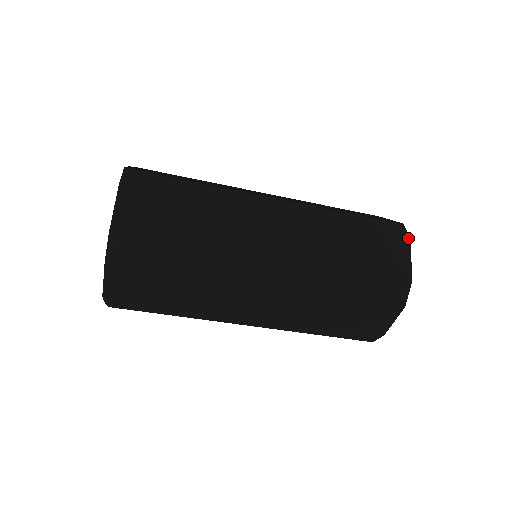
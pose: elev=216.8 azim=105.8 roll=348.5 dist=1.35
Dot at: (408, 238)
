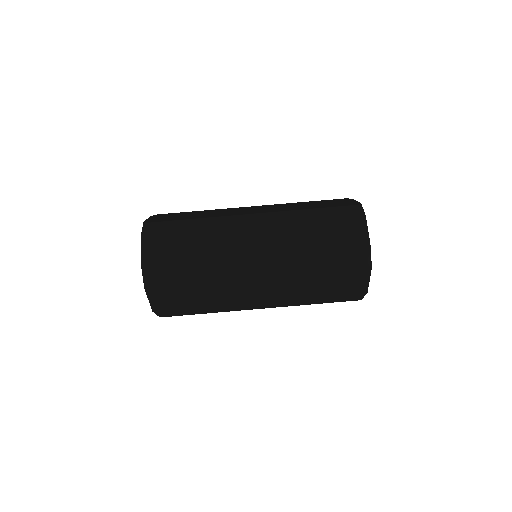
Dot at: (363, 215)
